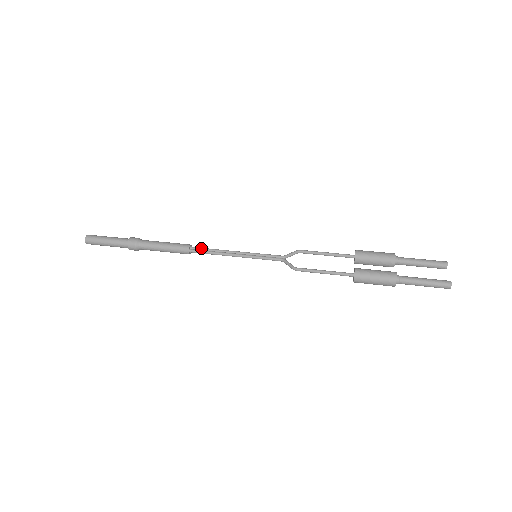
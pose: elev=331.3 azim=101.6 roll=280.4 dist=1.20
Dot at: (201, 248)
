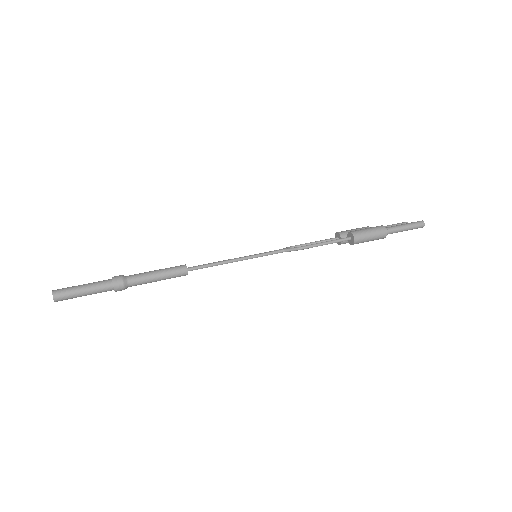
Dot at: occluded
